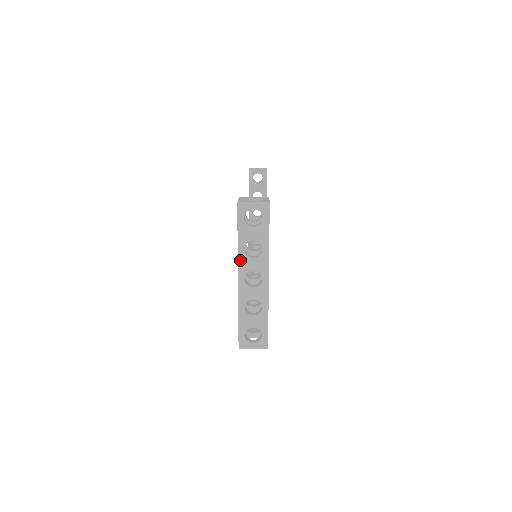
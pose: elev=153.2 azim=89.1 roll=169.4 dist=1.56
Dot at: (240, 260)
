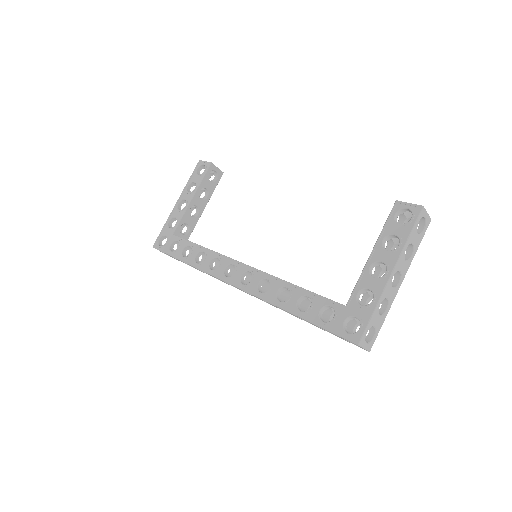
Dot at: (401, 257)
